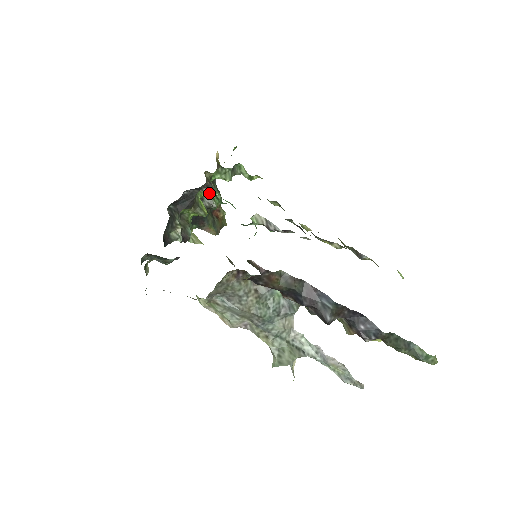
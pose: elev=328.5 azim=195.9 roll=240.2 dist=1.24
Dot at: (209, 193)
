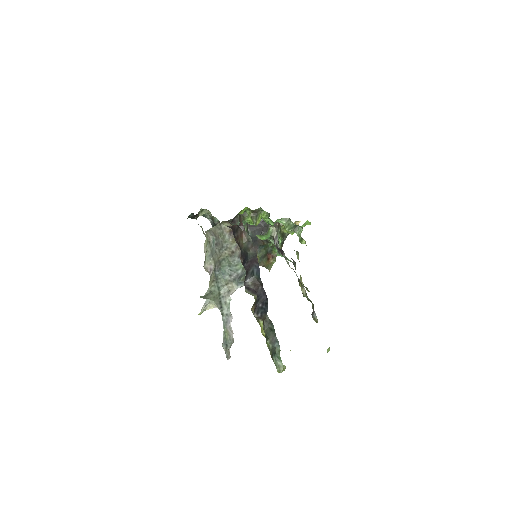
Dot at: (268, 217)
